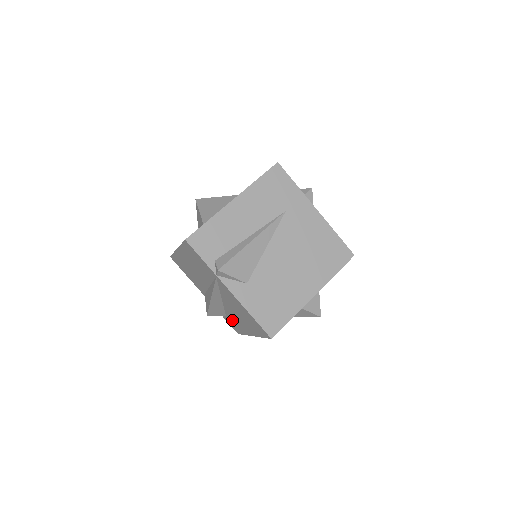
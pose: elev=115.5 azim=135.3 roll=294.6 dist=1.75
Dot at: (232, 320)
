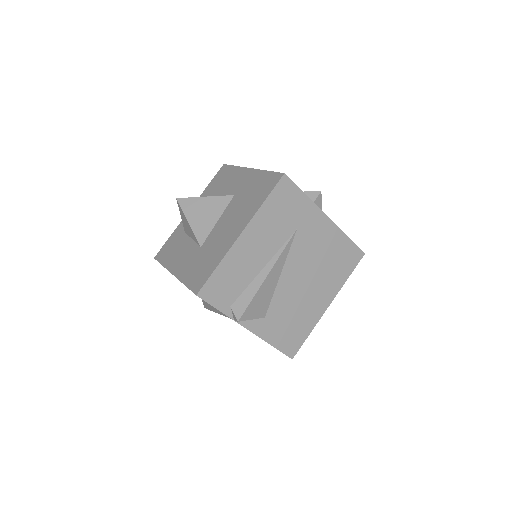
Dot at: occluded
